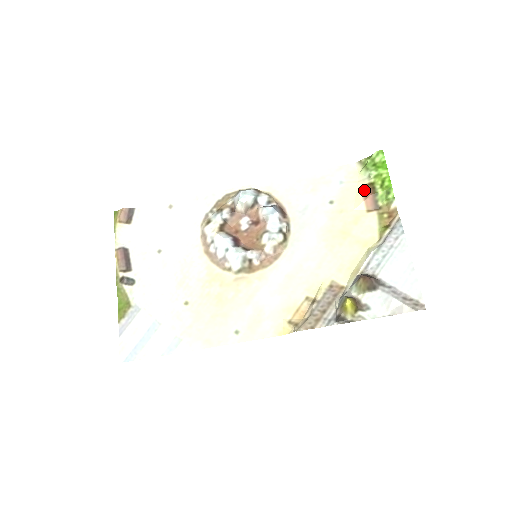
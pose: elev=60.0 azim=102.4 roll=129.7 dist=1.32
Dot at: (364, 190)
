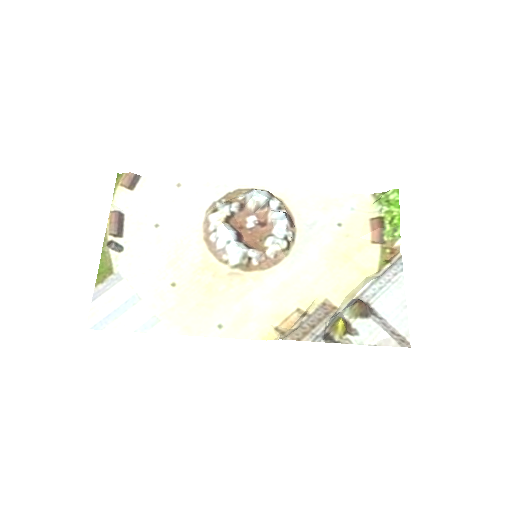
Dot at: (373, 222)
